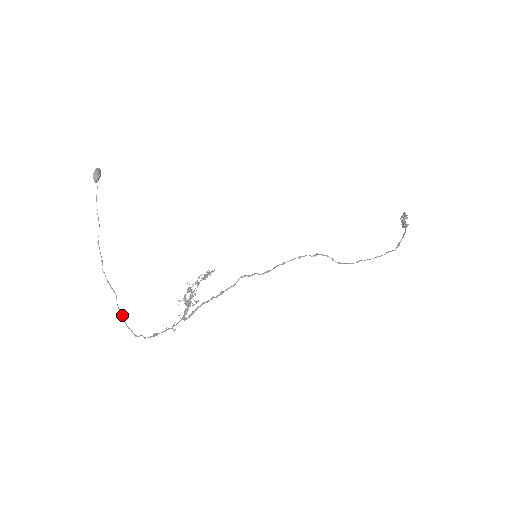
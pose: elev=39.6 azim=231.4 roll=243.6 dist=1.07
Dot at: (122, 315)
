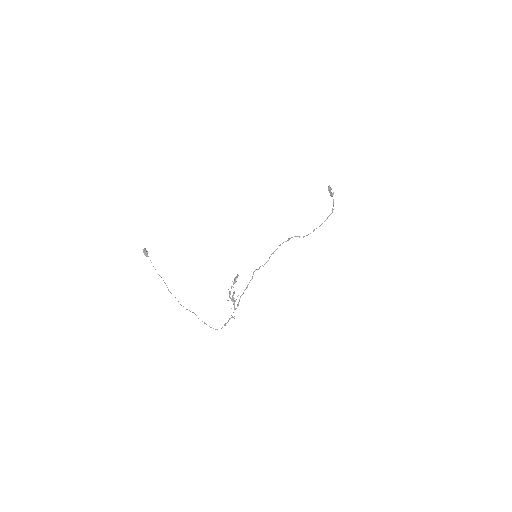
Dot at: (204, 323)
